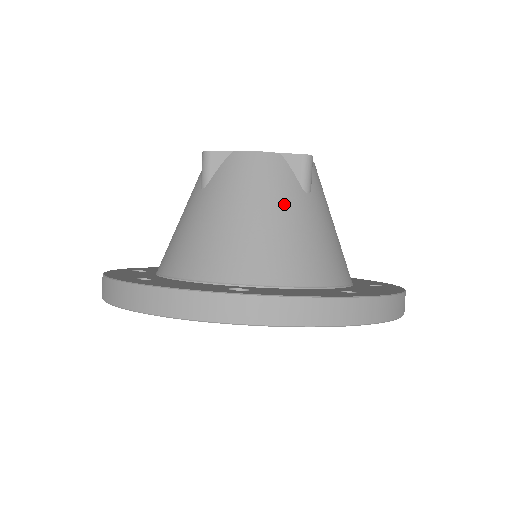
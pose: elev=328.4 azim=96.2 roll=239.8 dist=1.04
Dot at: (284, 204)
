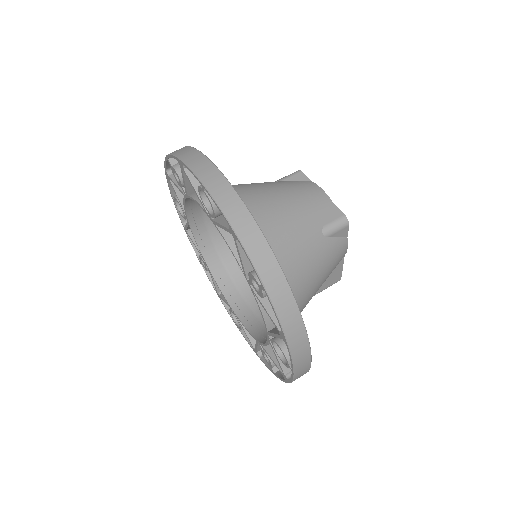
Dot at: (303, 216)
